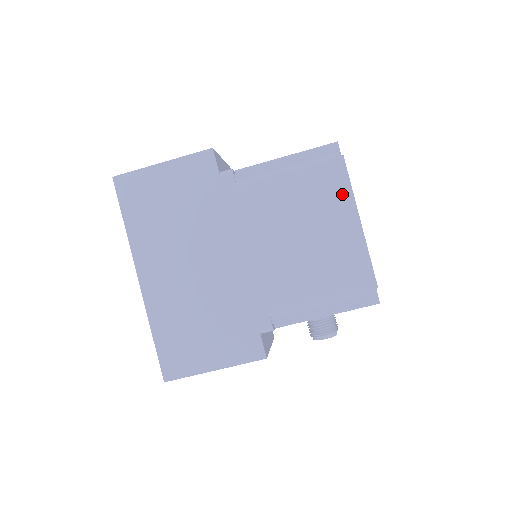
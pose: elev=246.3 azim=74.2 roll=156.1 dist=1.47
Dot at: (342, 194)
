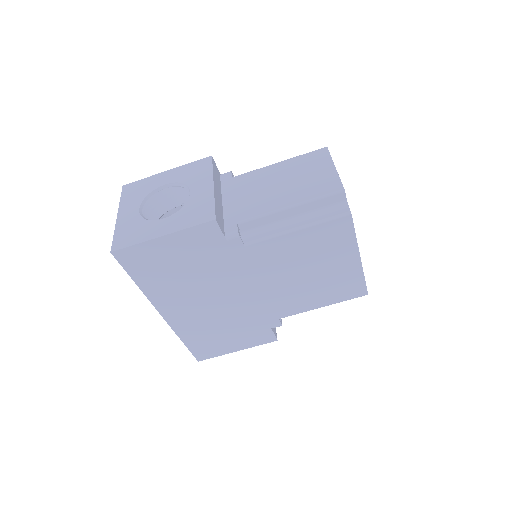
Dot at: (346, 242)
